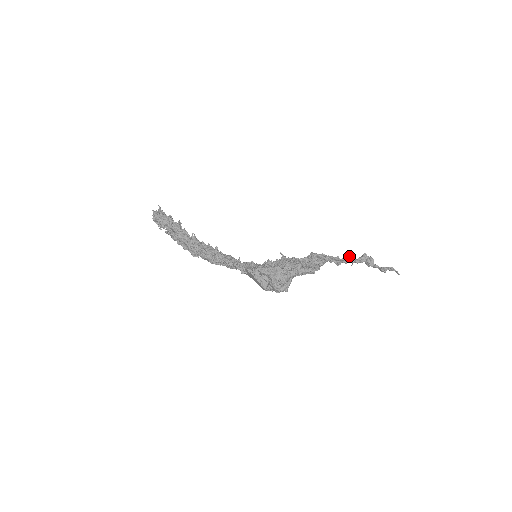
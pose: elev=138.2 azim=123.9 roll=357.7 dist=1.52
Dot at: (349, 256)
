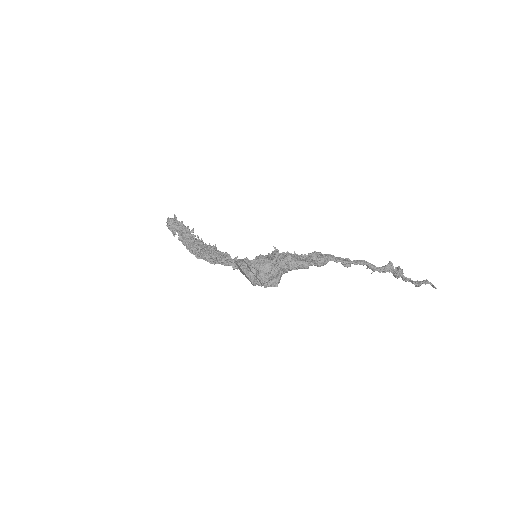
Dot at: (364, 260)
